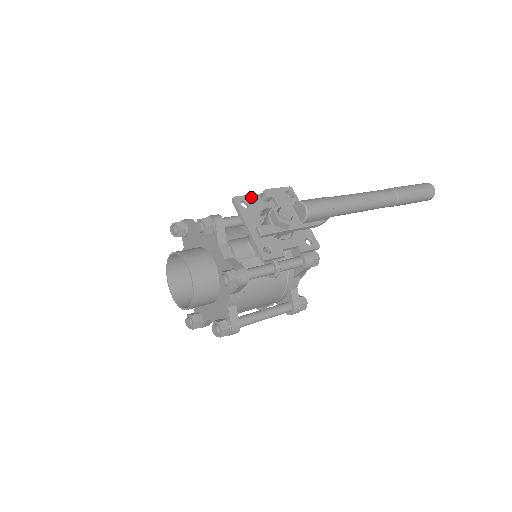
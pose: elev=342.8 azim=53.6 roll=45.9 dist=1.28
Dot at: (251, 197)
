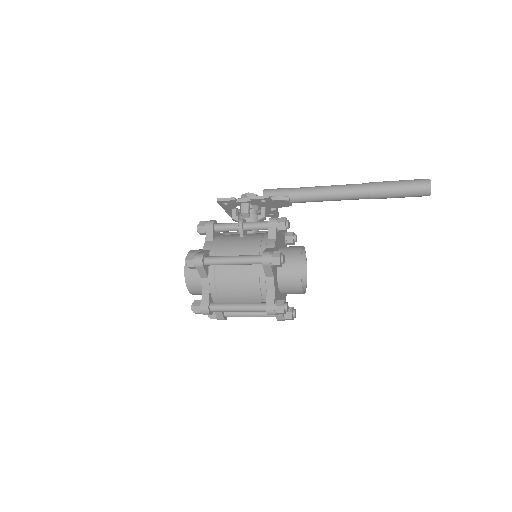
Dot at: occluded
